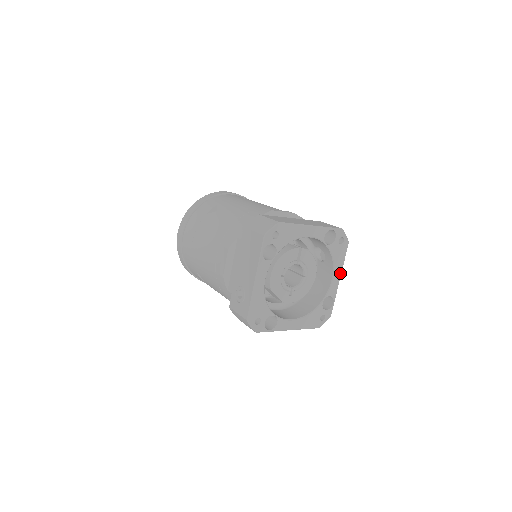
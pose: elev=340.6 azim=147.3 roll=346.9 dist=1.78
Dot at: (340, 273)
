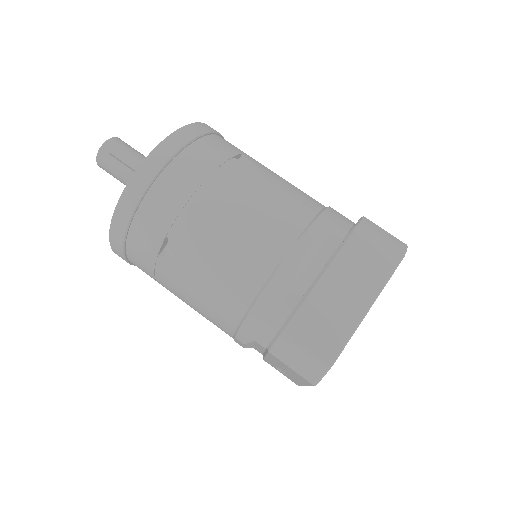
Dot at: occluded
